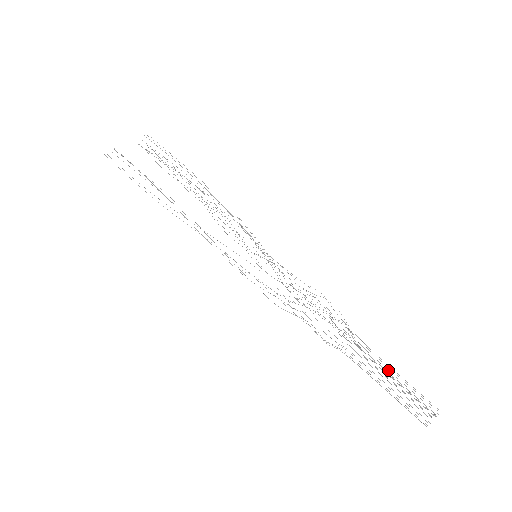
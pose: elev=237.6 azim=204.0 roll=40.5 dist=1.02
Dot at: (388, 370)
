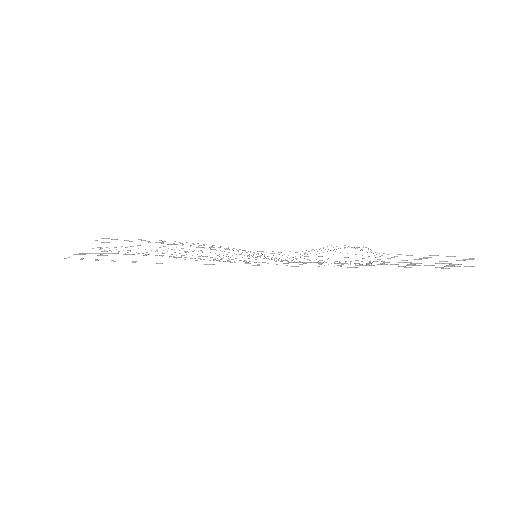
Dot at: (415, 259)
